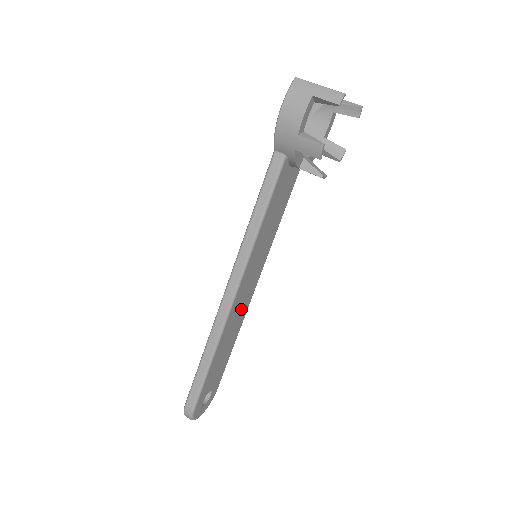
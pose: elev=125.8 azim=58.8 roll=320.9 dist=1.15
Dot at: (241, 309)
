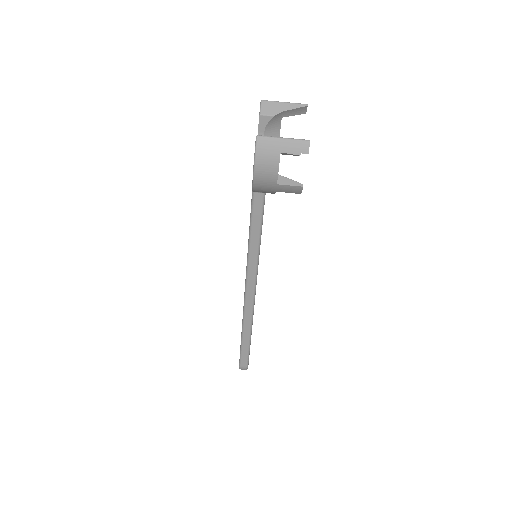
Dot at: occluded
